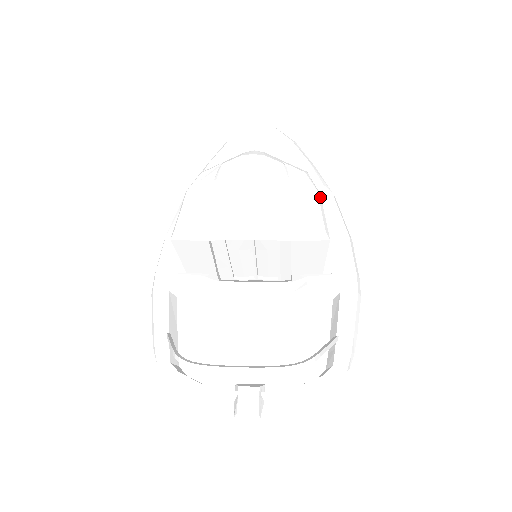
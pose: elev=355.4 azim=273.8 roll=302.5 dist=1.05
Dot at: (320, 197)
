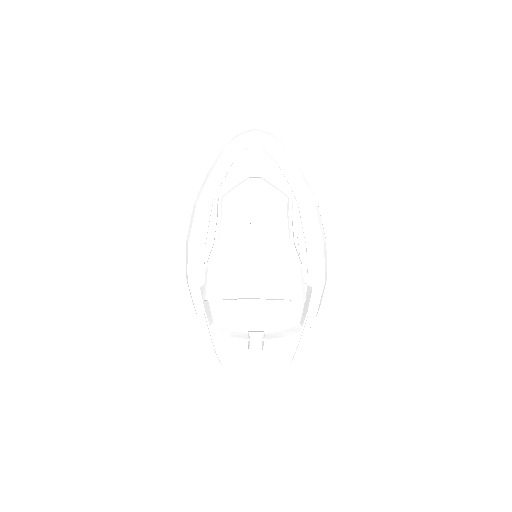
Dot at: (302, 270)
